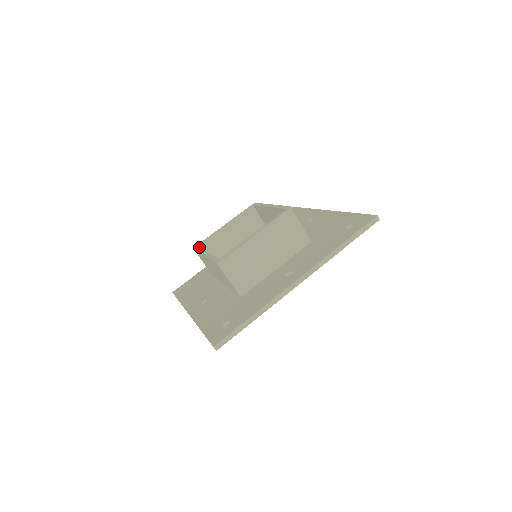
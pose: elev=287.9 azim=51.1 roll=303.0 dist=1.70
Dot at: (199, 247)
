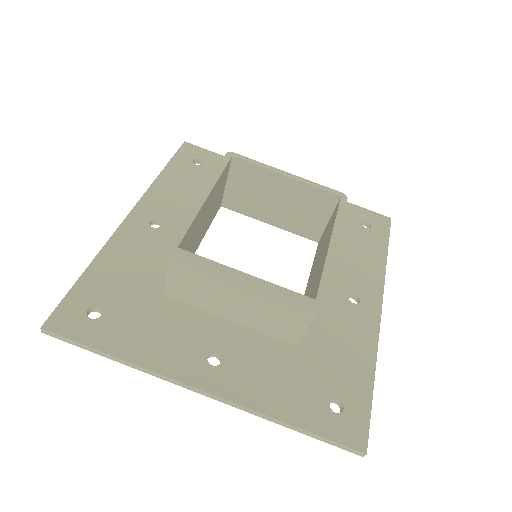
Dot at: (234, 159)
